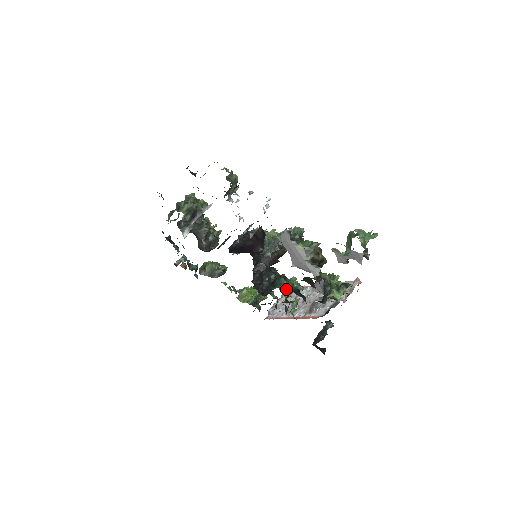
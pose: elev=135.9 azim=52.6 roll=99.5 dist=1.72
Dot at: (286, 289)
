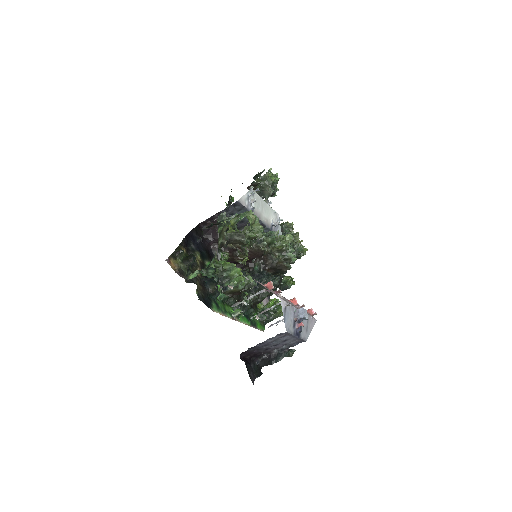
Dot at: occluded
